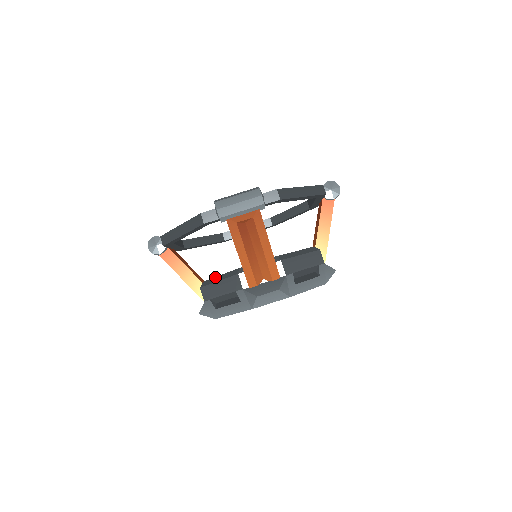
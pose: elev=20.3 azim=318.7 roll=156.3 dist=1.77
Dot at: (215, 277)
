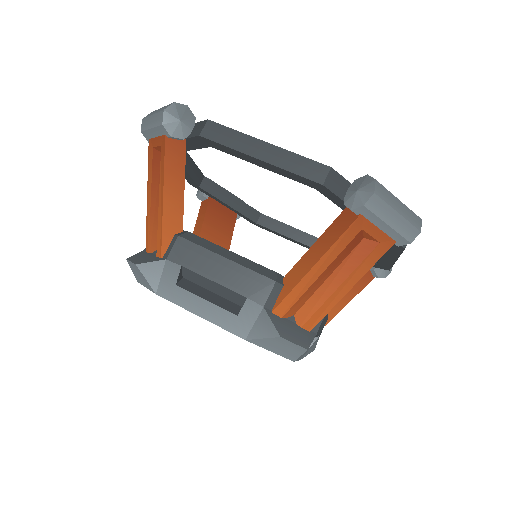
Dot at: occluded
